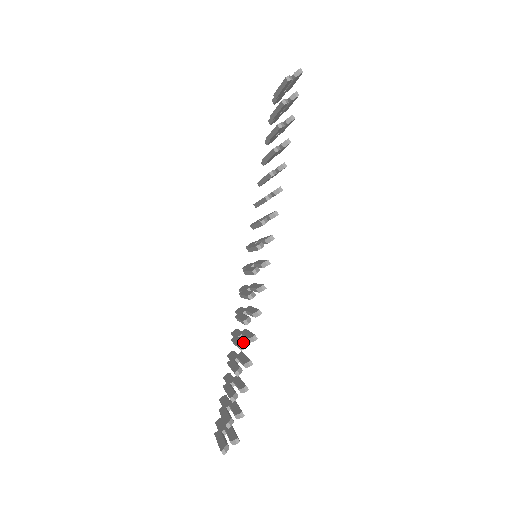
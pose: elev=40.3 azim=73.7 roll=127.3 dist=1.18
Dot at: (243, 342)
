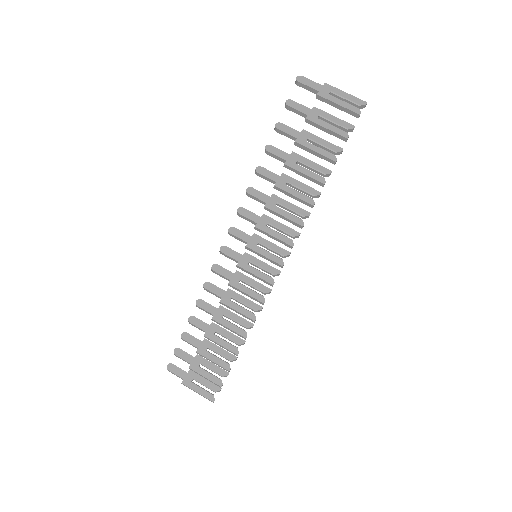
Dot at: (246, 332)
